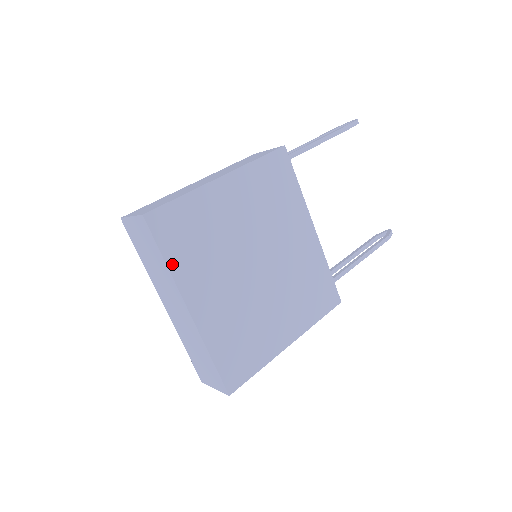
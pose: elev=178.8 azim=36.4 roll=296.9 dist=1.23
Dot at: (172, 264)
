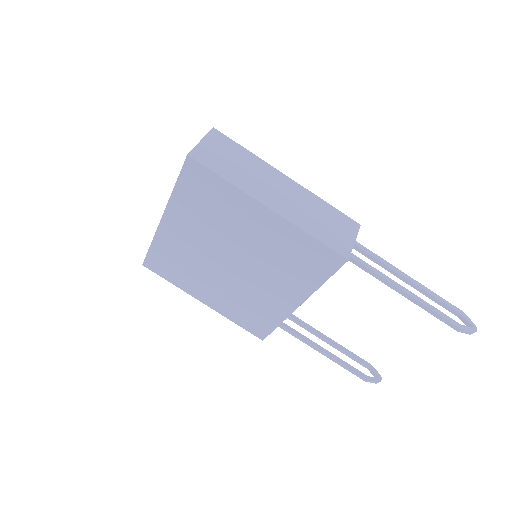
Dot at: (177, 193)
